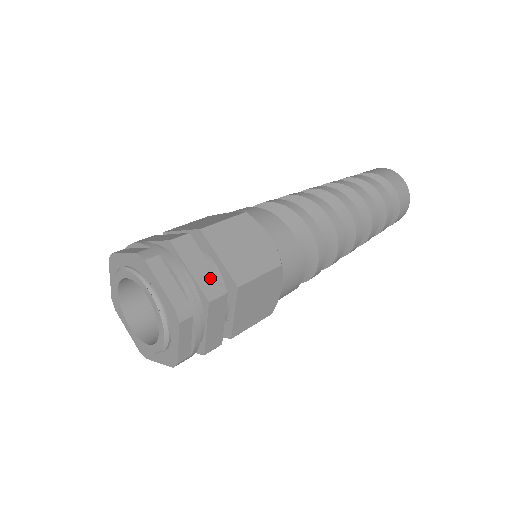
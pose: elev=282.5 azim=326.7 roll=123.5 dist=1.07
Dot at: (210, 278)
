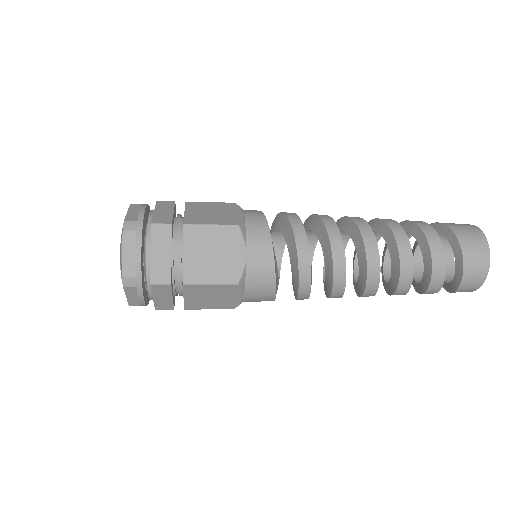
Dot at: (164, 267)
